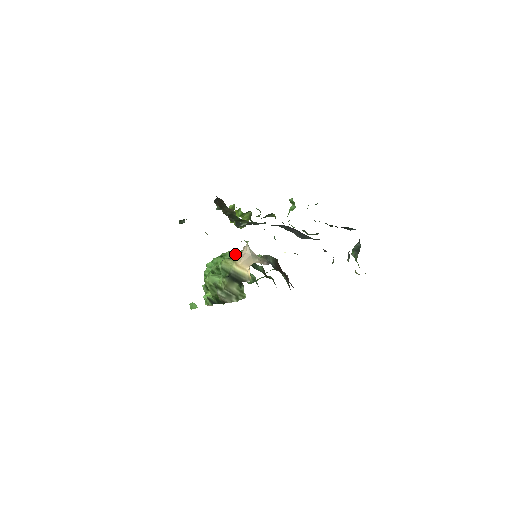
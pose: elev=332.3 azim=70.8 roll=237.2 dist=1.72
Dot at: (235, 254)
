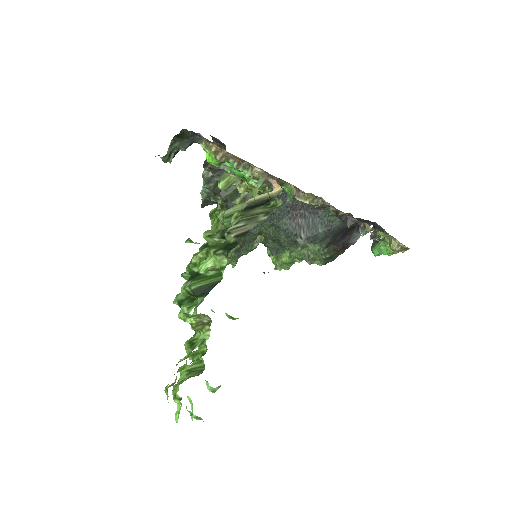
Dot at: occluded
